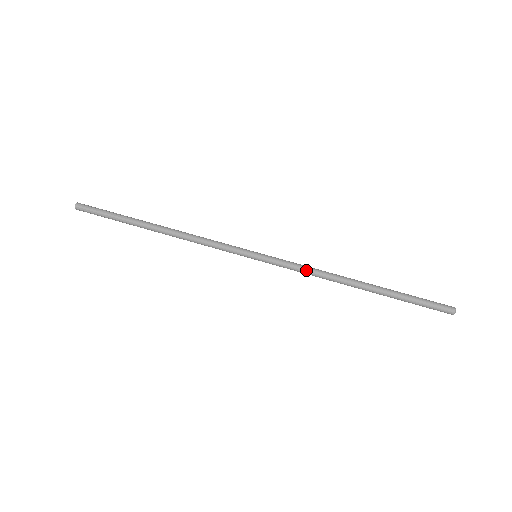
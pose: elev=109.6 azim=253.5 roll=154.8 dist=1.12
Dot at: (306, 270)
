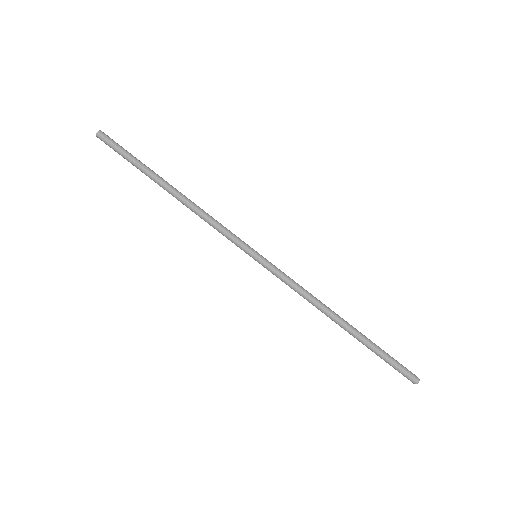
Dot at: (297, 290)
